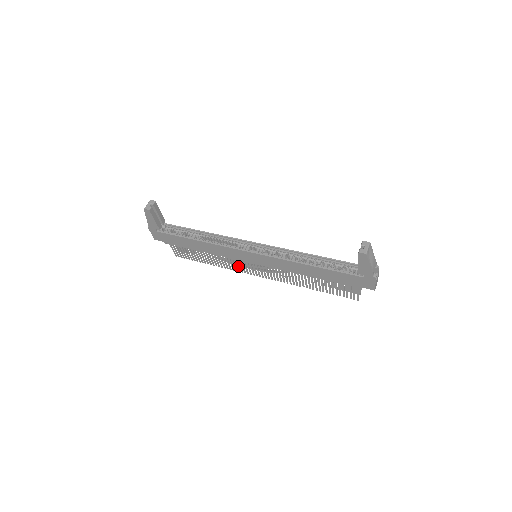
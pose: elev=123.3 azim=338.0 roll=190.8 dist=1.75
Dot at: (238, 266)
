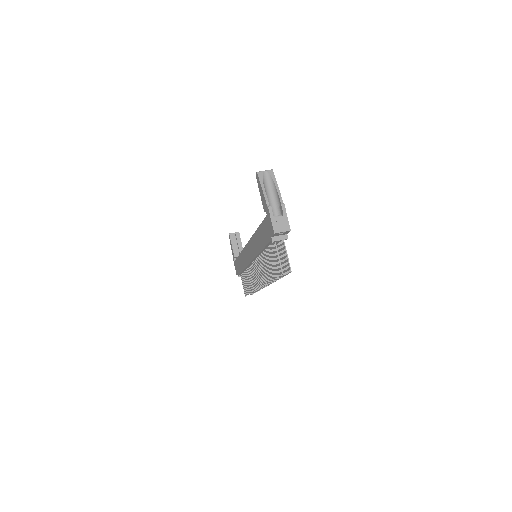
Dot at: (254, 281)
